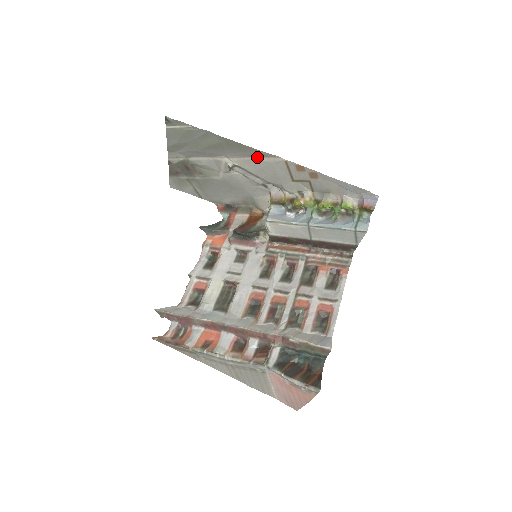
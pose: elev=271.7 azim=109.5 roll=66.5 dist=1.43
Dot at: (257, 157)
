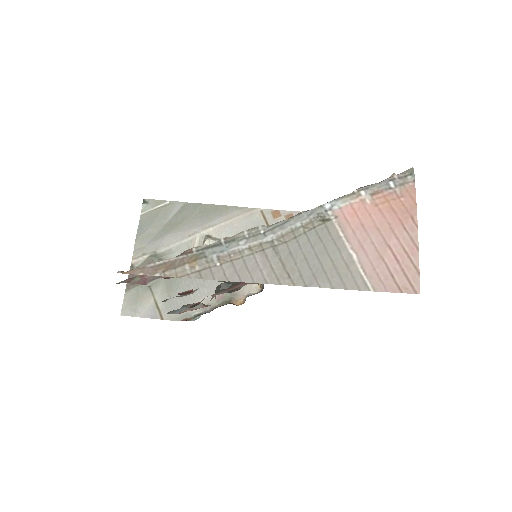
Dot at: (233, 217)
